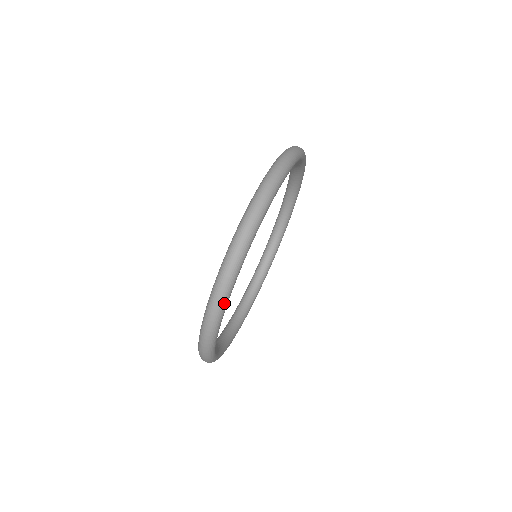
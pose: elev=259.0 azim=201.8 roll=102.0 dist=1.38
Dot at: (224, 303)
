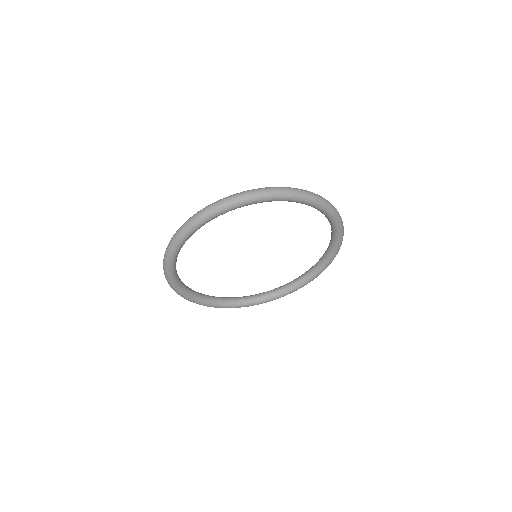
Dot at: (197, 222)
